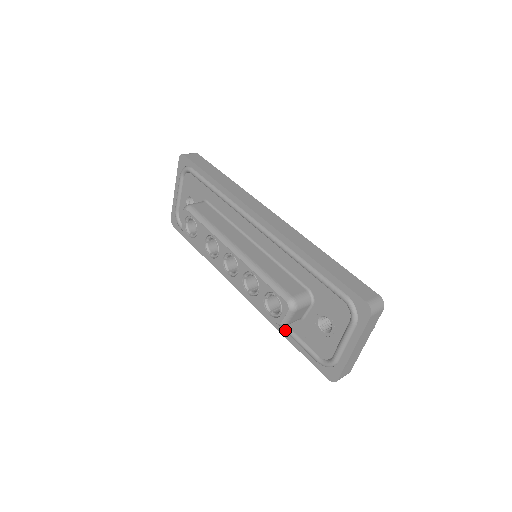
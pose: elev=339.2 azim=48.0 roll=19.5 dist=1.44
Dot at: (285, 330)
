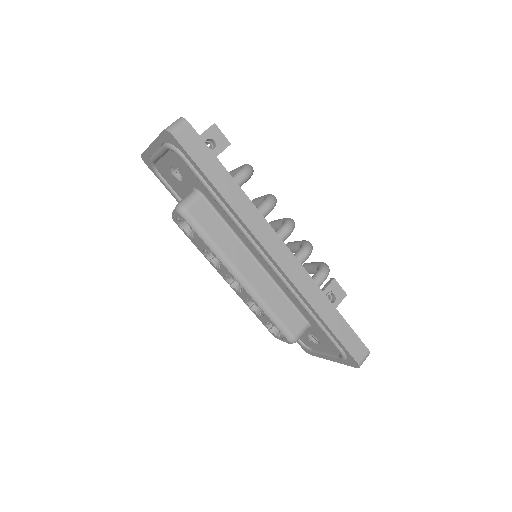
Dot at: occluded
